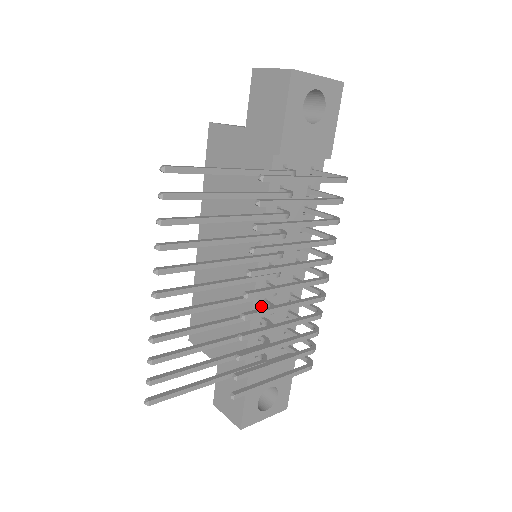
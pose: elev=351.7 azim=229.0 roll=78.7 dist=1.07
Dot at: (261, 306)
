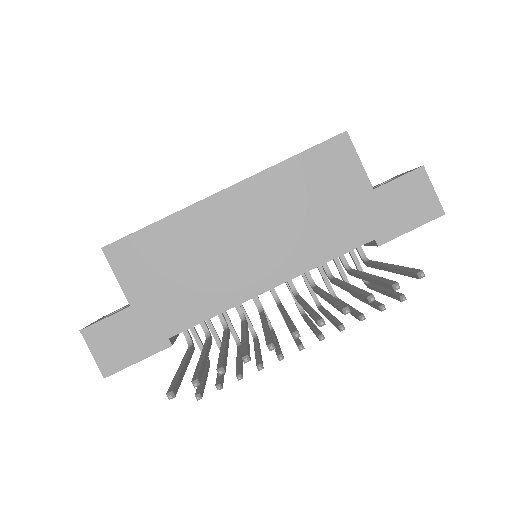
Dot at: occluded
